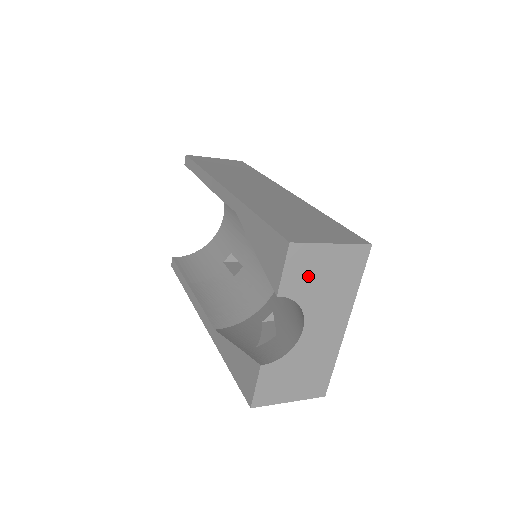
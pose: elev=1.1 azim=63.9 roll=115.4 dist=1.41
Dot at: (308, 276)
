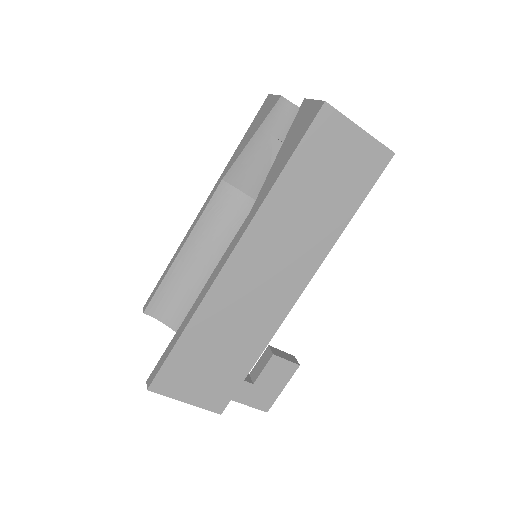
Dot at: occluded
